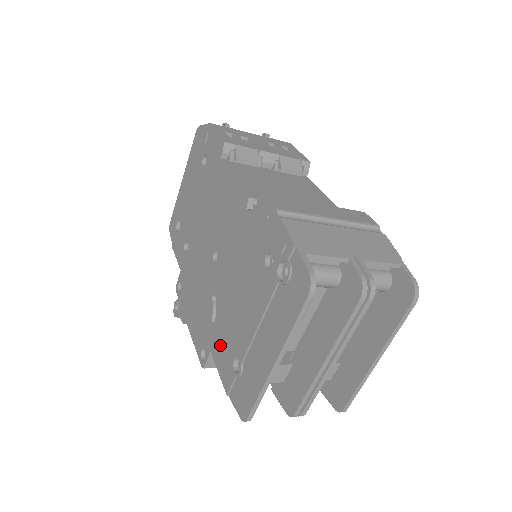
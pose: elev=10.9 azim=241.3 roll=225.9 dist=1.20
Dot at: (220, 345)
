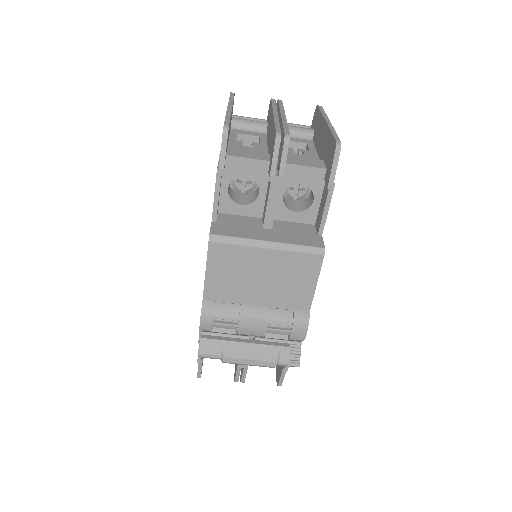
Dot at: occluded
